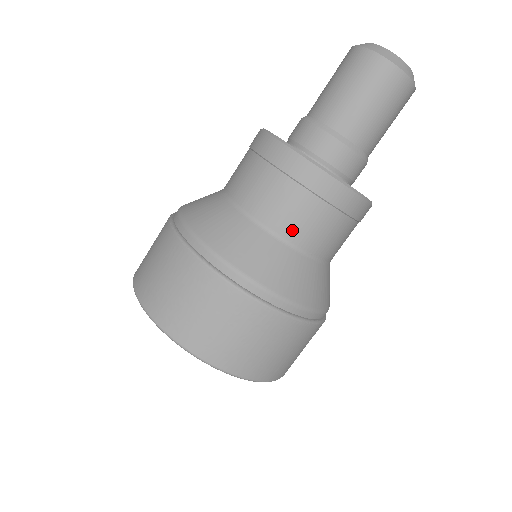
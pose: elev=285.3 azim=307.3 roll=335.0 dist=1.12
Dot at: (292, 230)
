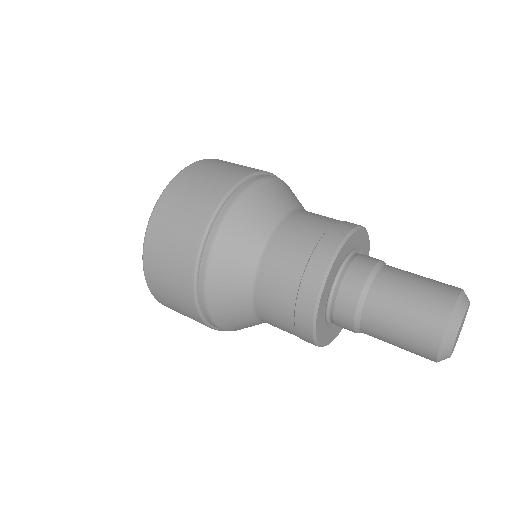
Dot at: (267, 321)
